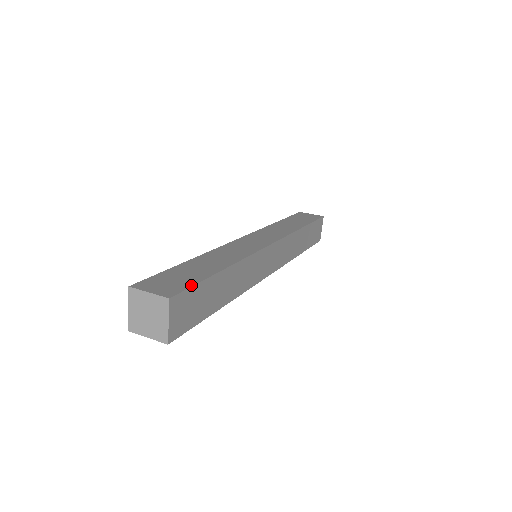
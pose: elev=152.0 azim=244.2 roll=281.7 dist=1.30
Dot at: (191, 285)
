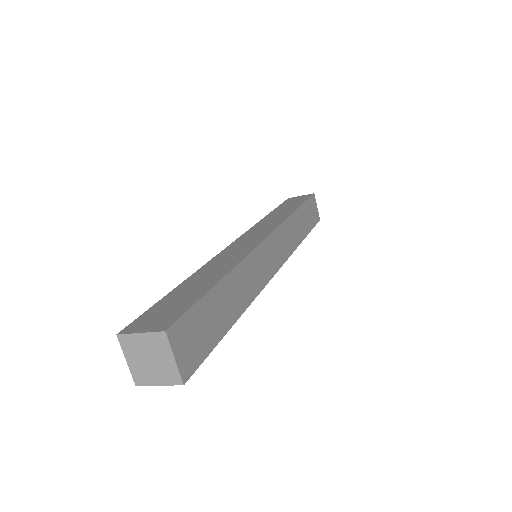
Dot at: (188, 308)
